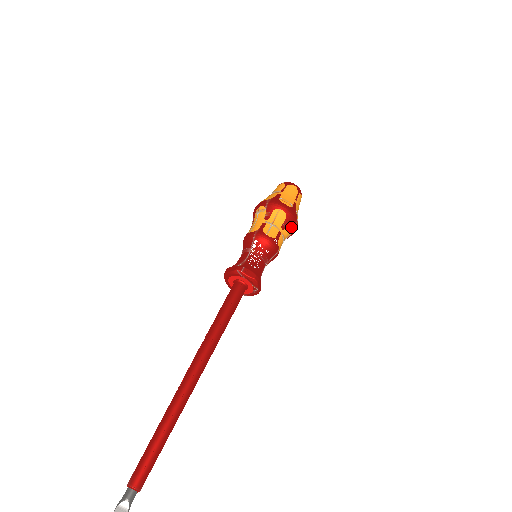
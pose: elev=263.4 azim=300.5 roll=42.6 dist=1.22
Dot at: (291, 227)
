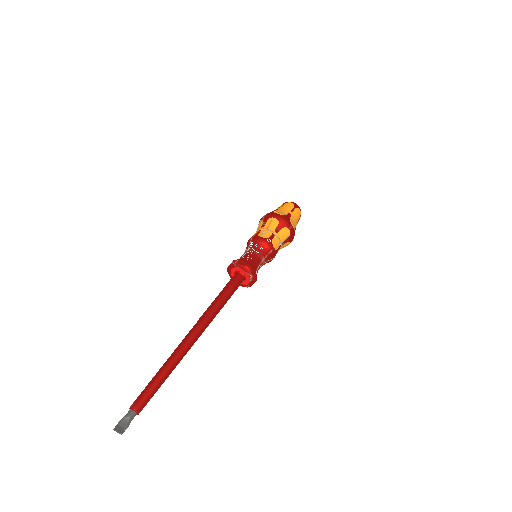
Dot at: (285, 230)
